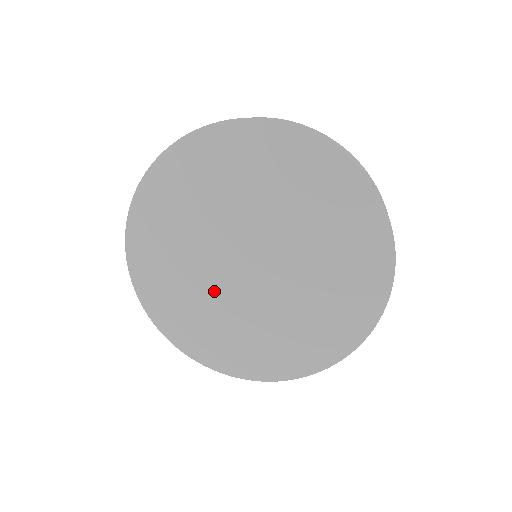
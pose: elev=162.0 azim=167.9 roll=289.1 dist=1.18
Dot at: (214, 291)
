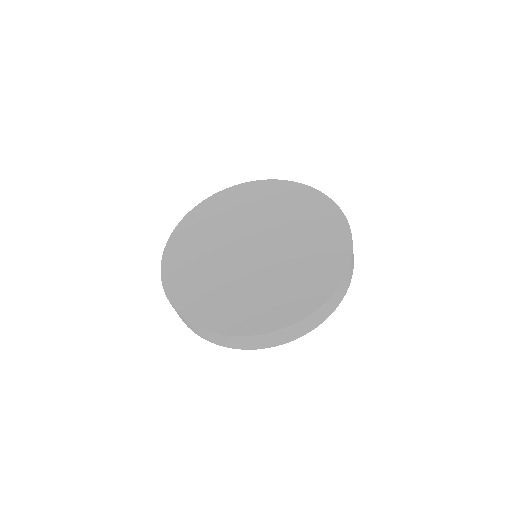
Dot at: (223, 270)
